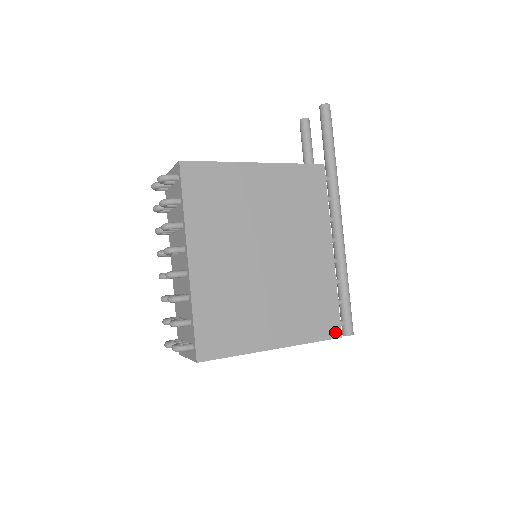
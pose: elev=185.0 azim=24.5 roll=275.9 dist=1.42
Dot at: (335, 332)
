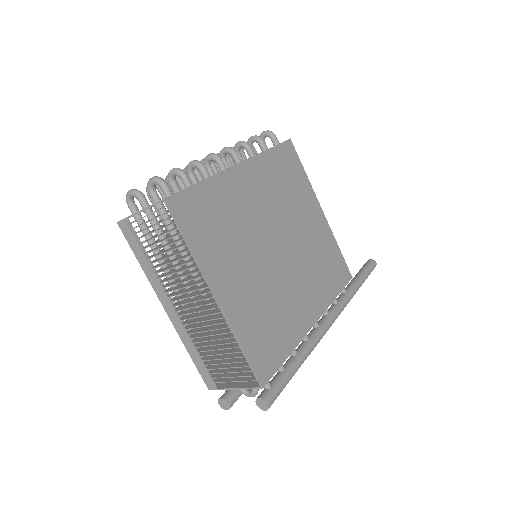
Dot at: (263, 375)
